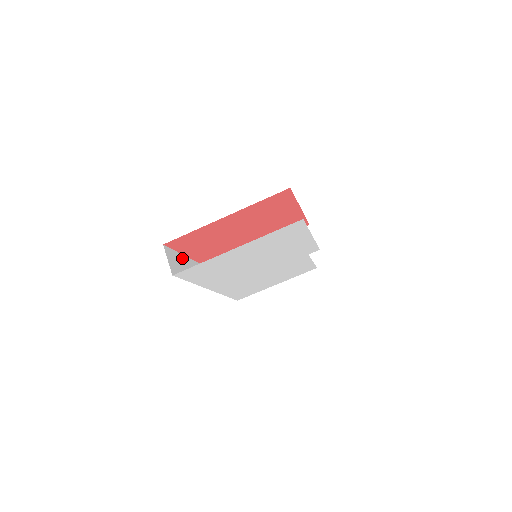
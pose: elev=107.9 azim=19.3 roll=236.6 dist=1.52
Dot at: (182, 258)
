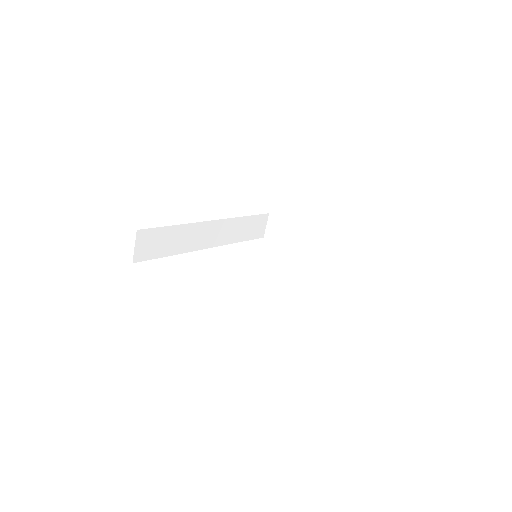
Dot at: (170, 230)
